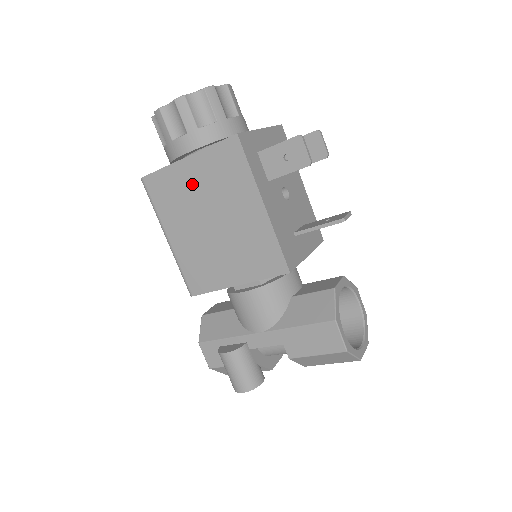
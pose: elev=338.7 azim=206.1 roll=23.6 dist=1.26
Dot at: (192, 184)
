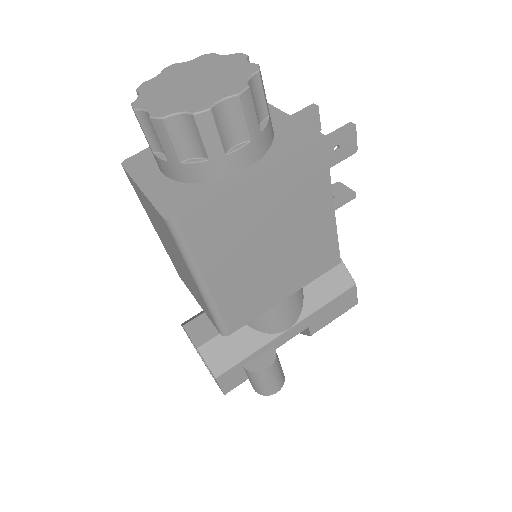
Dot at: (256, 207)
